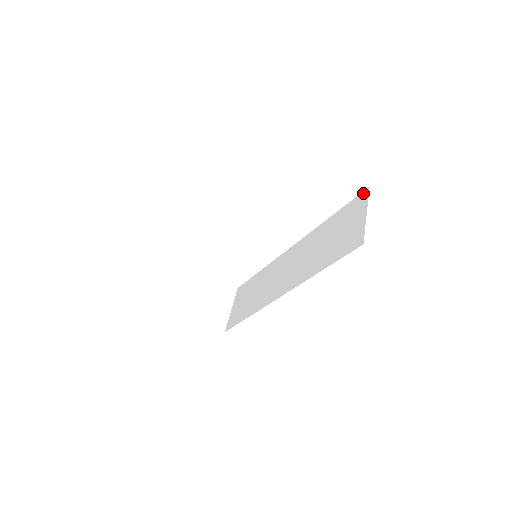
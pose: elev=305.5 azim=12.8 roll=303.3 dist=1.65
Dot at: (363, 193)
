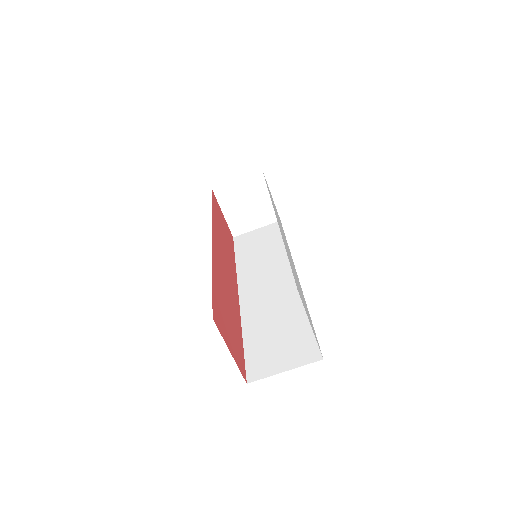
Dot at: (318, 353)
